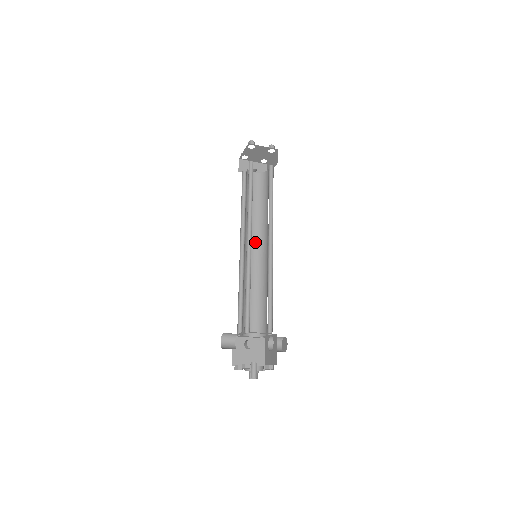
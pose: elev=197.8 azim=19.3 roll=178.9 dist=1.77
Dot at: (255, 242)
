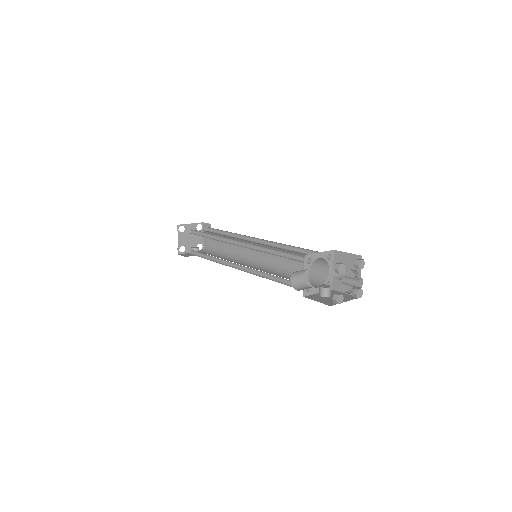
Dot at: (245, 264)
